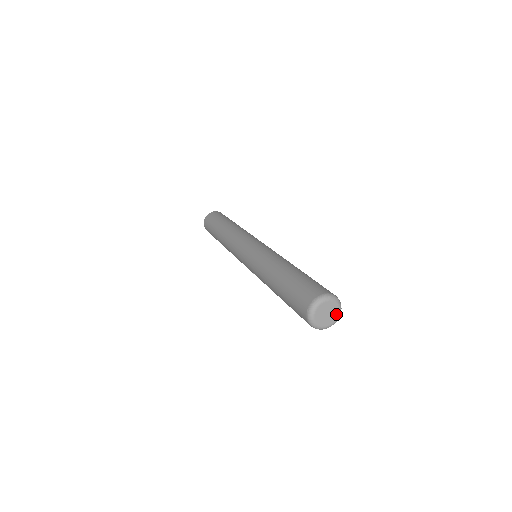
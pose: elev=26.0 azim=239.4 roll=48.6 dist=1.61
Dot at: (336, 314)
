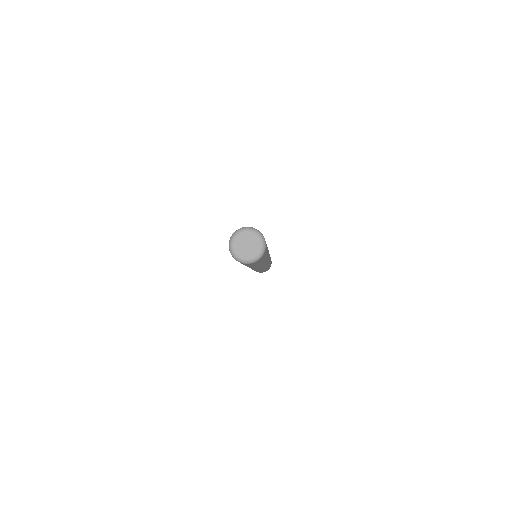
Dot at: (257, 243)
